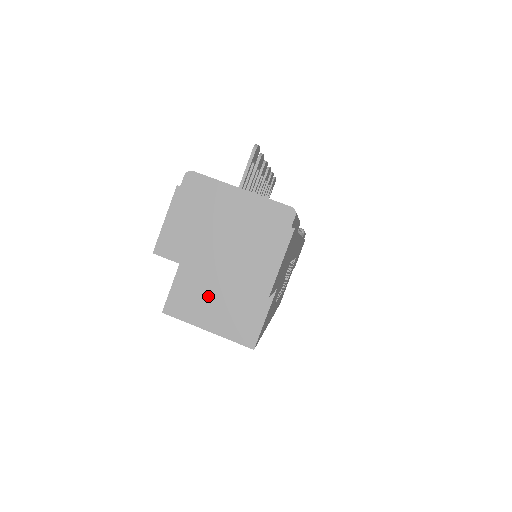
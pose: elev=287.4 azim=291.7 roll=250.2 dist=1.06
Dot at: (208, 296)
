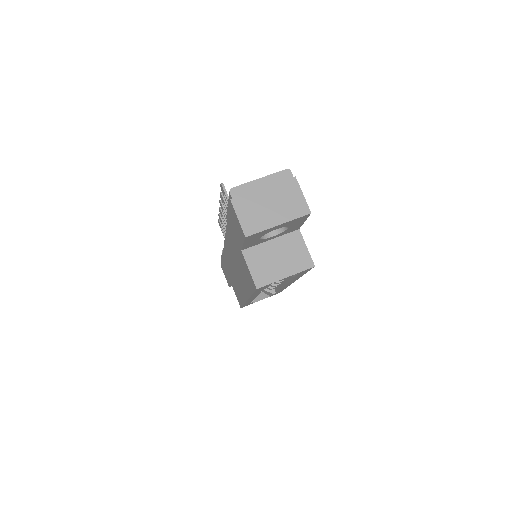
Dot at: (272, 261)
